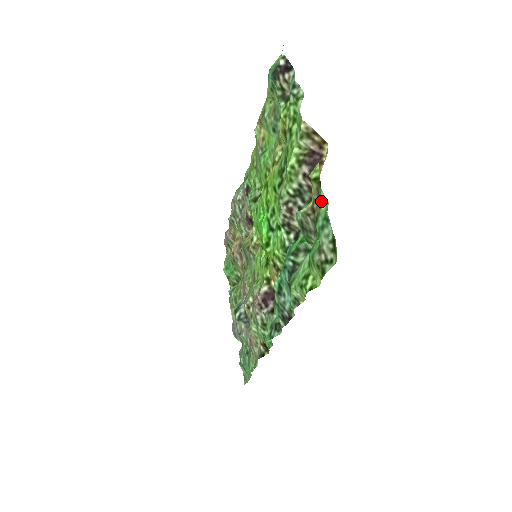
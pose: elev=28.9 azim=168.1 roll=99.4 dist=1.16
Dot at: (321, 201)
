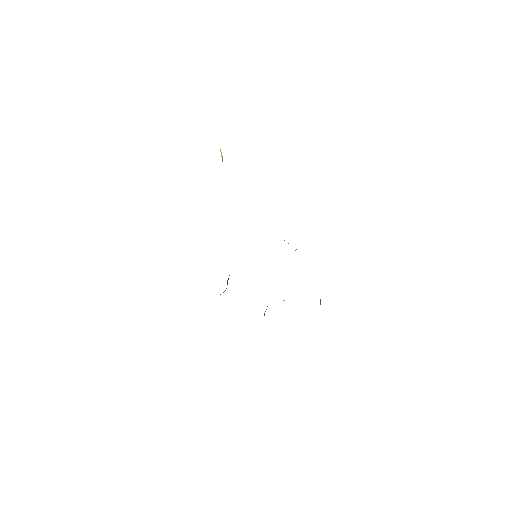
Dot at: occluded
